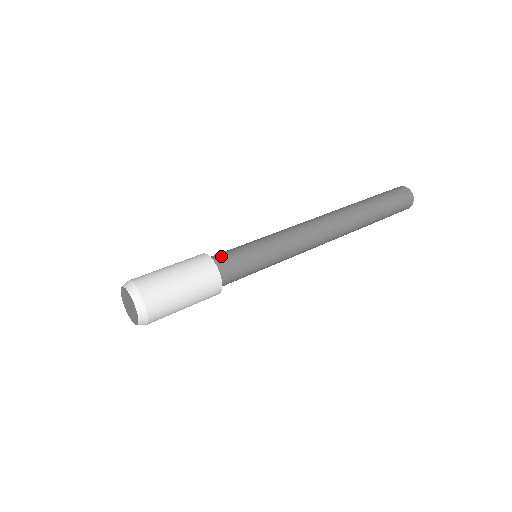
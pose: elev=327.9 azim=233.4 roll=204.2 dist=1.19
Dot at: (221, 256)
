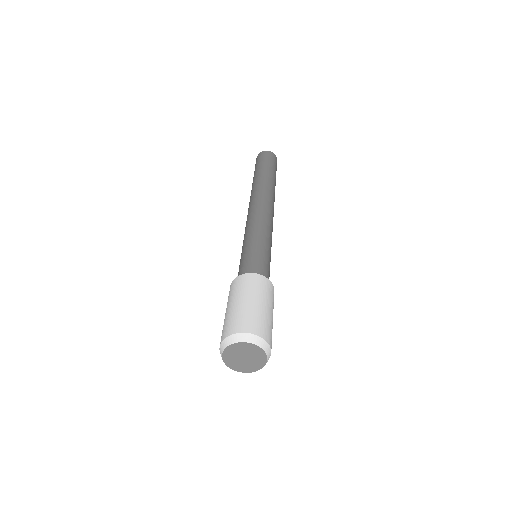
Dot at: (266, 275)
